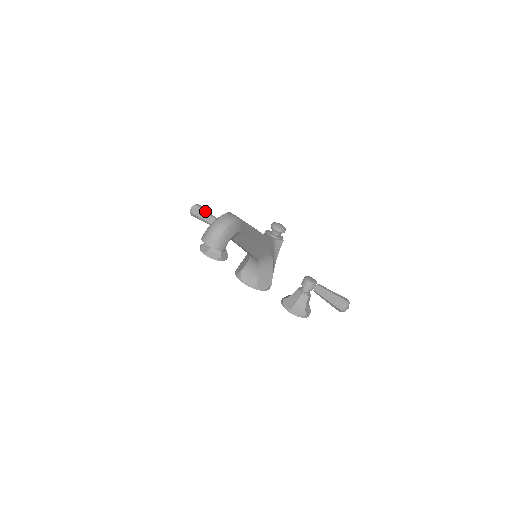
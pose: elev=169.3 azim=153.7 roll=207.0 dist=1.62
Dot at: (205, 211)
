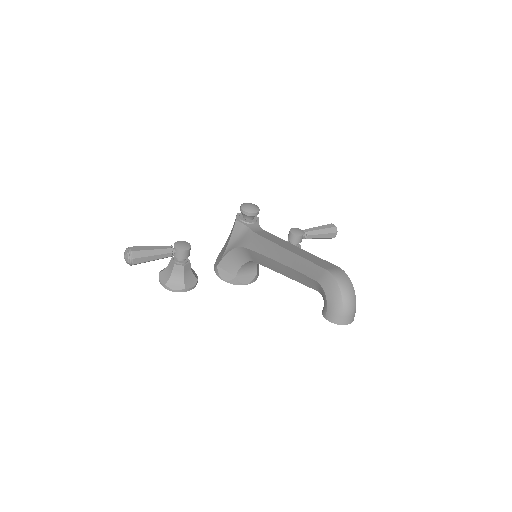
Dot at: (148, 250)
